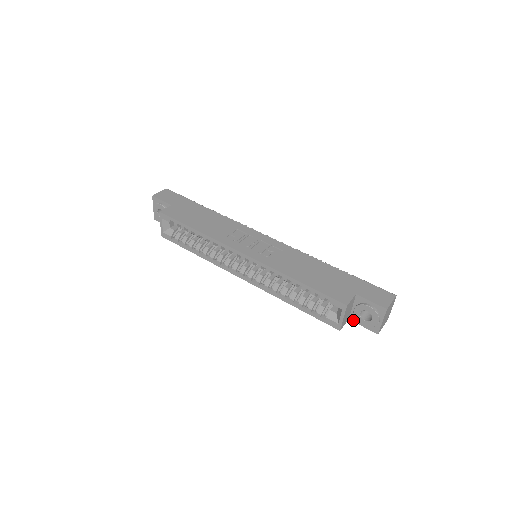
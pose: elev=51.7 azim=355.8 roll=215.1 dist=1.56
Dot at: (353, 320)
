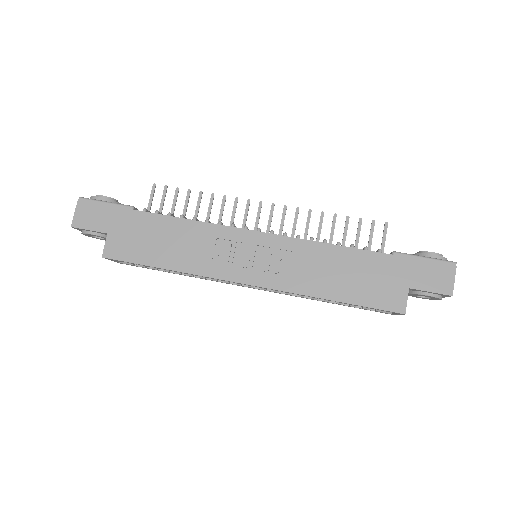
Dot at: occluded
